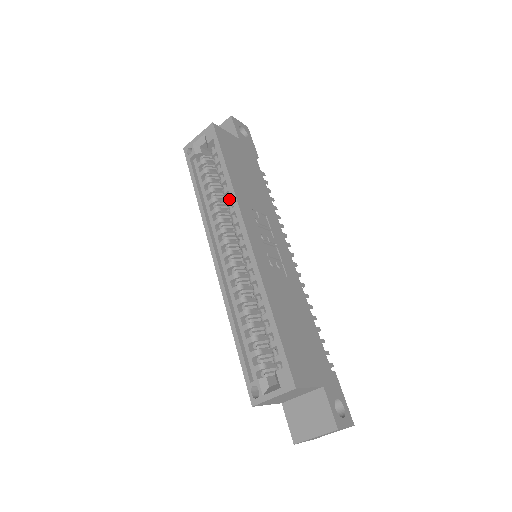
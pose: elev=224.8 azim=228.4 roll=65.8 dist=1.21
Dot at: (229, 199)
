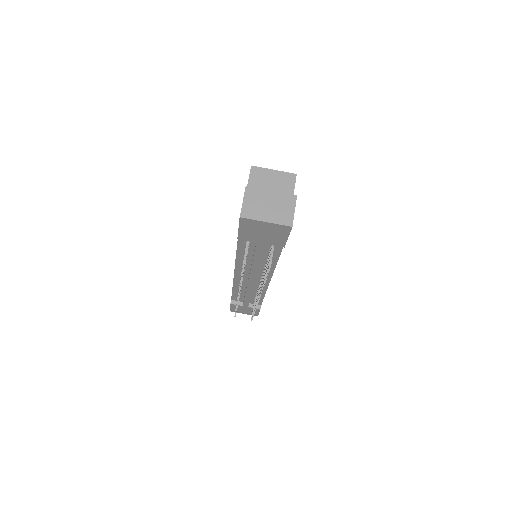
Dot at: occluded
